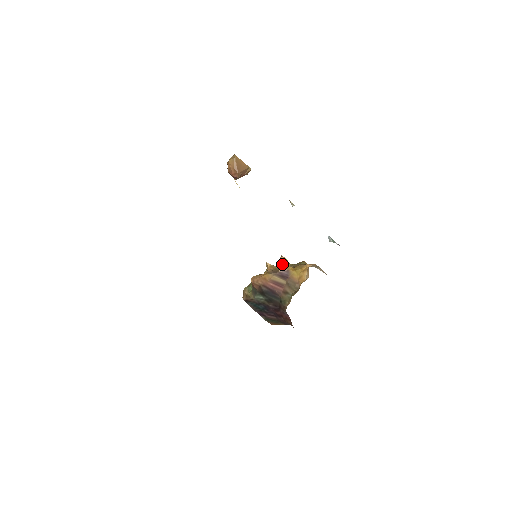
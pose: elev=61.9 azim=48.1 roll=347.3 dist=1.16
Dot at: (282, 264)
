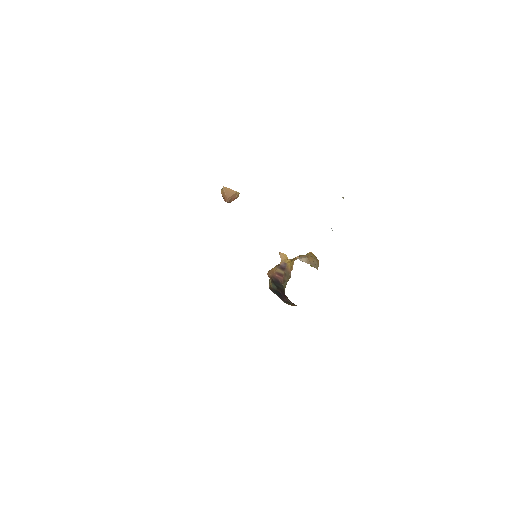
Dot at: (281, 259)
